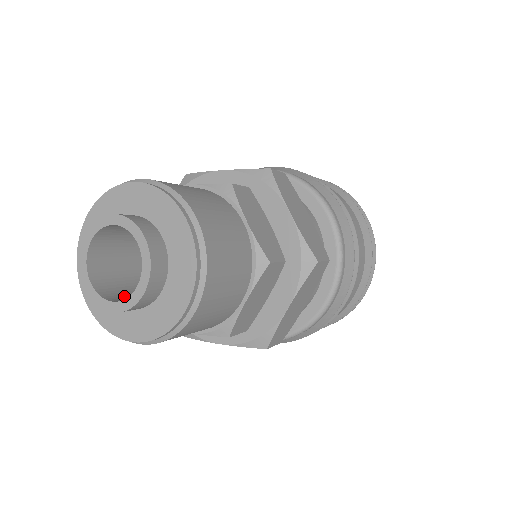
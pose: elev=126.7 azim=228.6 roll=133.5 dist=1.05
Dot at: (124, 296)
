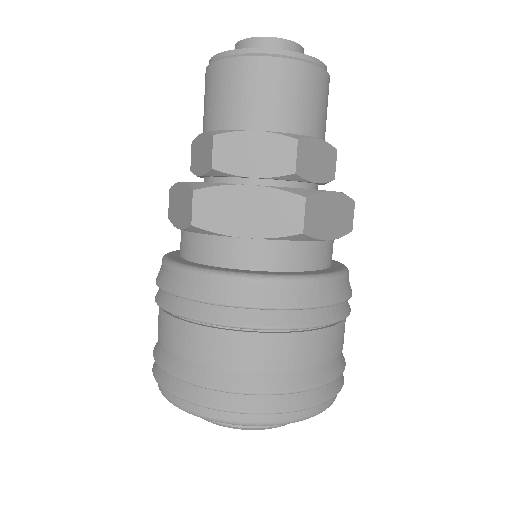
Dot at: occluded
